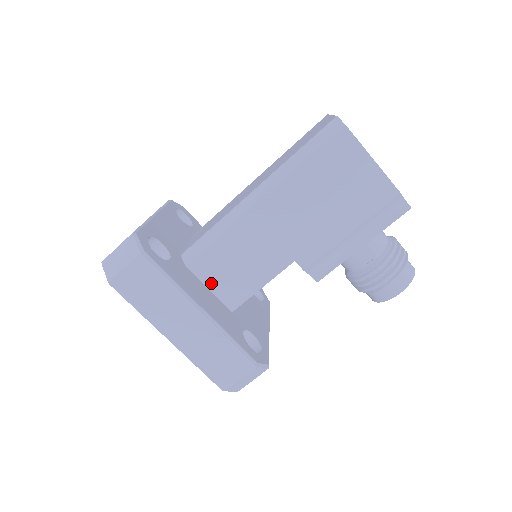
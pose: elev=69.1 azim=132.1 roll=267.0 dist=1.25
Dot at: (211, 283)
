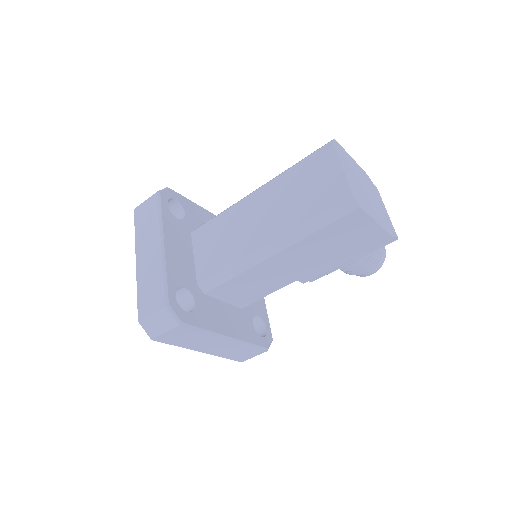
Dot at: (225, 299)
